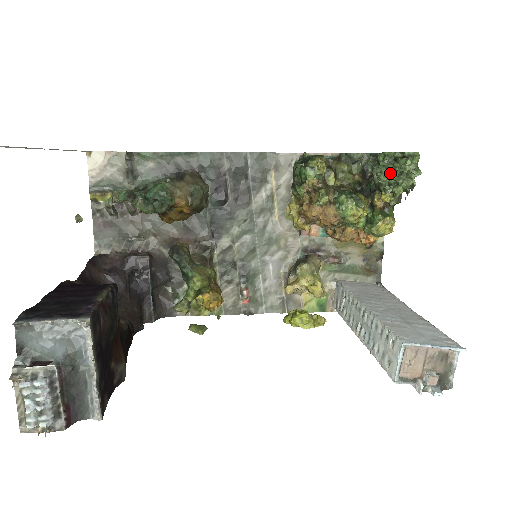
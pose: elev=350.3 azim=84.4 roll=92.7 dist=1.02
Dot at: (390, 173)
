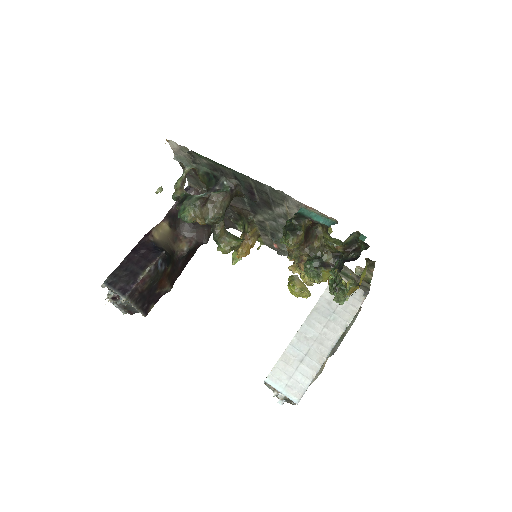
Dot at: (331, 283)
